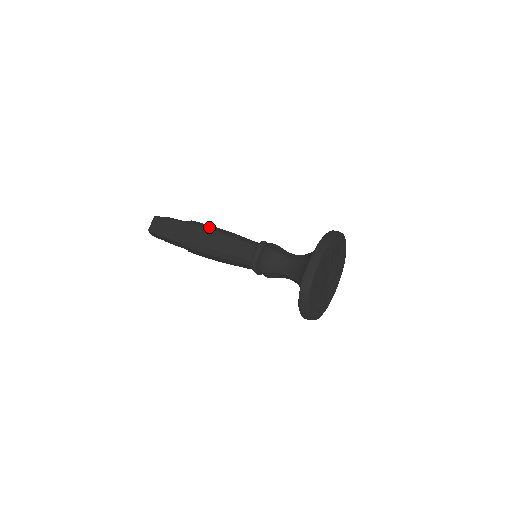
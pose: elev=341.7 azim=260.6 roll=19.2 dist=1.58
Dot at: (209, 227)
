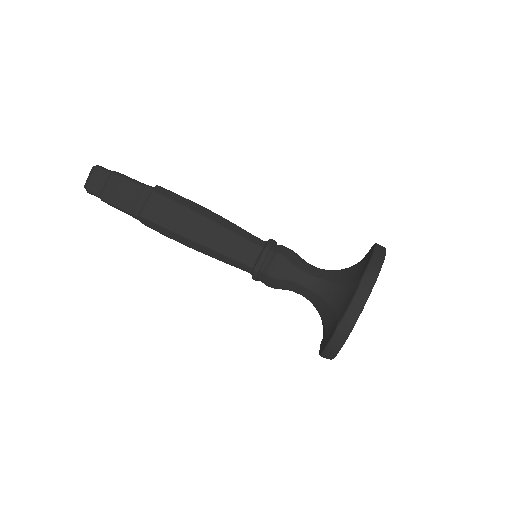
Dot at: (187, 203)
